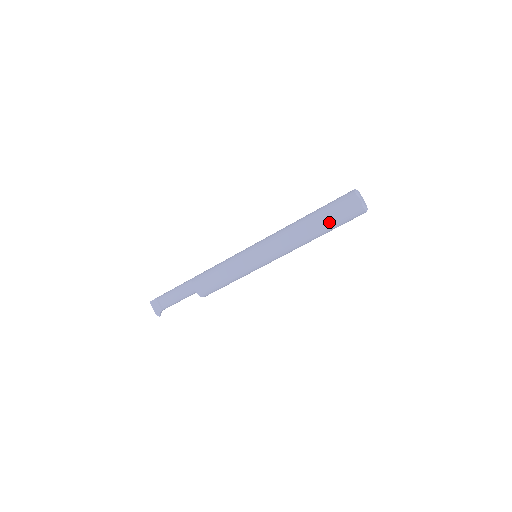
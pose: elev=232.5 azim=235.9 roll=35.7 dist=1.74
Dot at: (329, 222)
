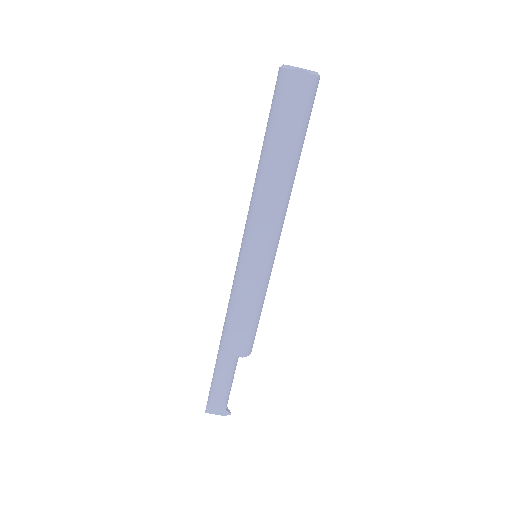
Dot at: (294, 135)
